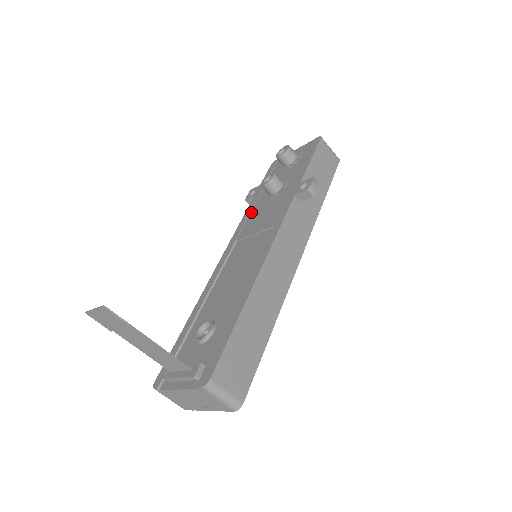
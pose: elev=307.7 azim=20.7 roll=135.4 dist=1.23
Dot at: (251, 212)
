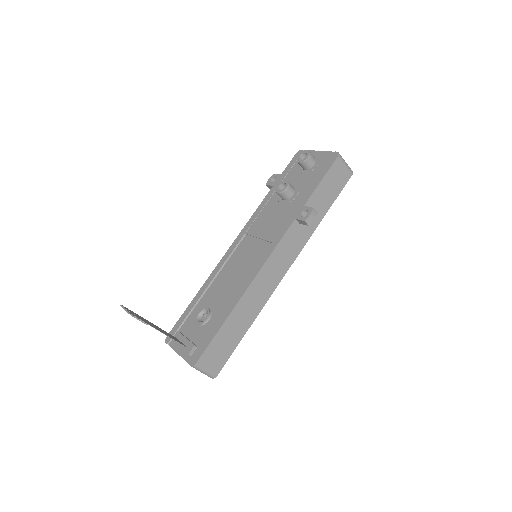
Dot at: (264, 207)
